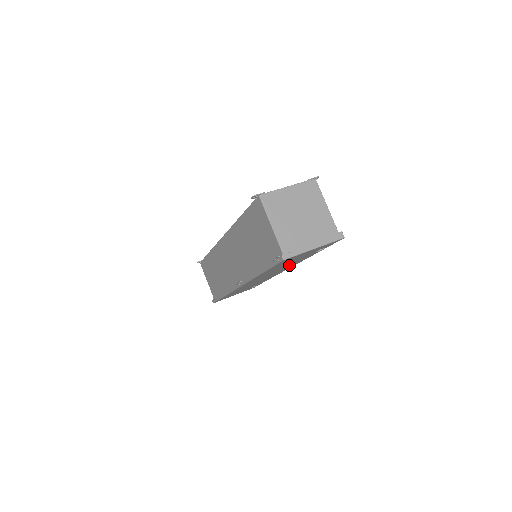
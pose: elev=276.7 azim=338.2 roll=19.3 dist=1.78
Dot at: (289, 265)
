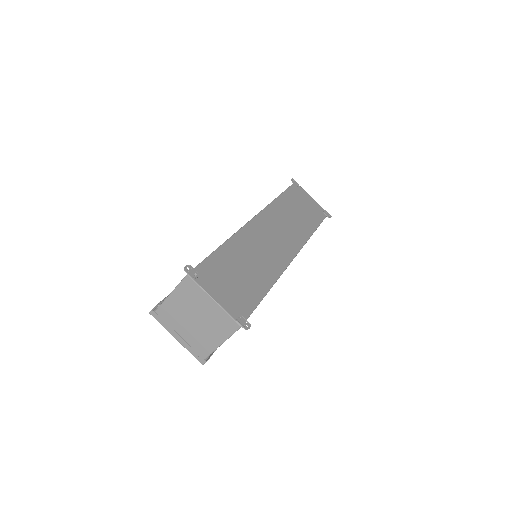
Dot at: occluded
